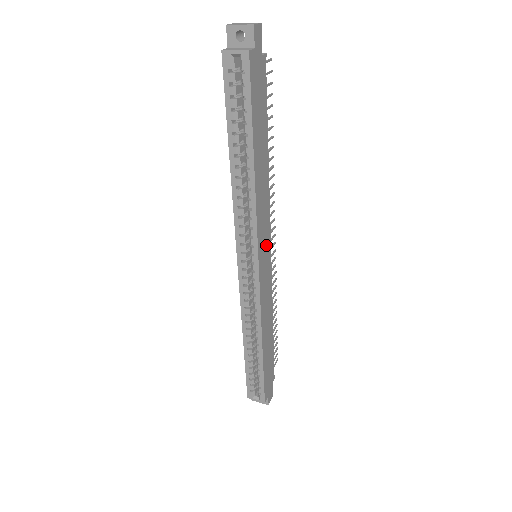
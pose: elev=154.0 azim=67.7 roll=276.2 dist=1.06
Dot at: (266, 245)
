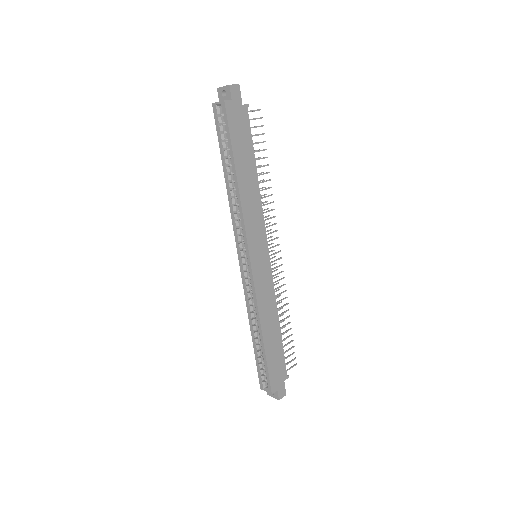
Dot at: (261, 246)
